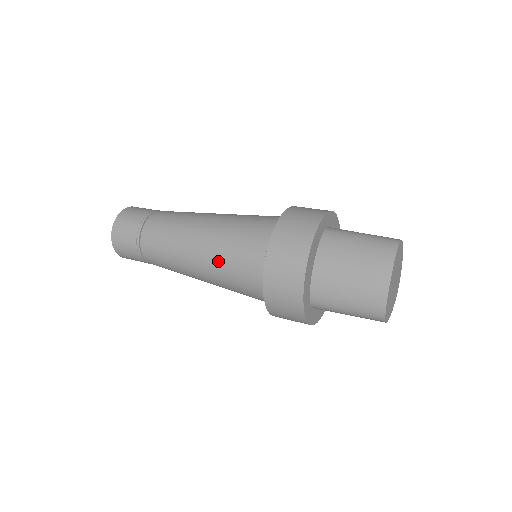
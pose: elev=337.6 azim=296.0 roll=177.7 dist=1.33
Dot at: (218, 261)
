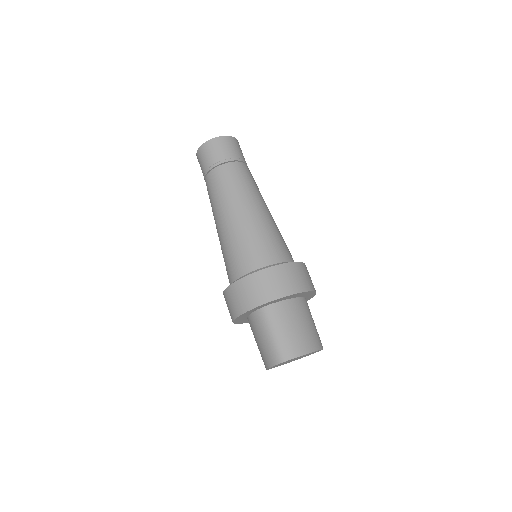
Dot at: occluded
